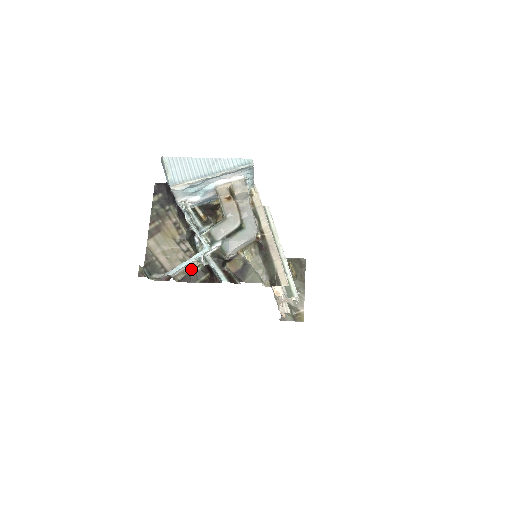
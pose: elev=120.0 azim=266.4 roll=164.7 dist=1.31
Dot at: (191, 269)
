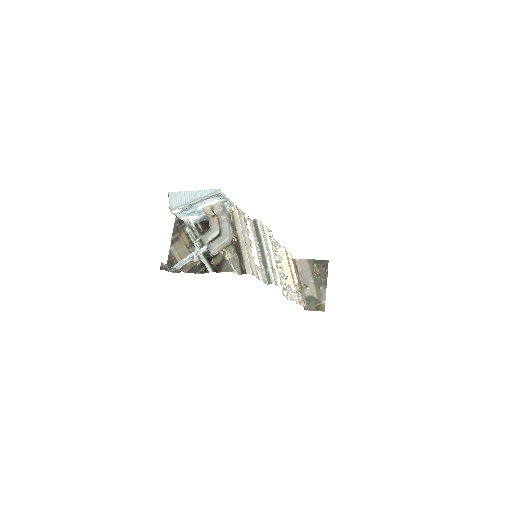
Dot at: (194, 264)
